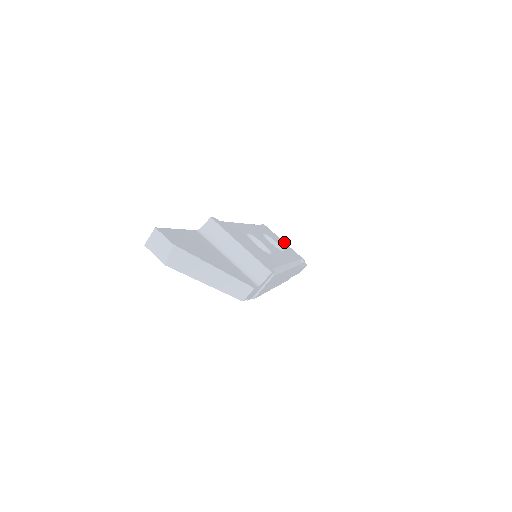
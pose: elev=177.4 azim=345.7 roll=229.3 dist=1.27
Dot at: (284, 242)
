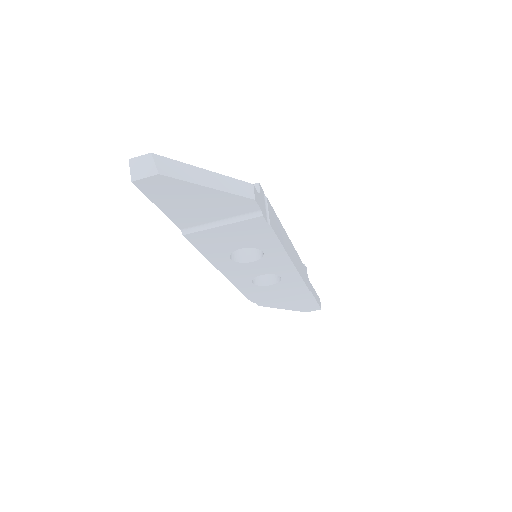
Dot at: occluded
